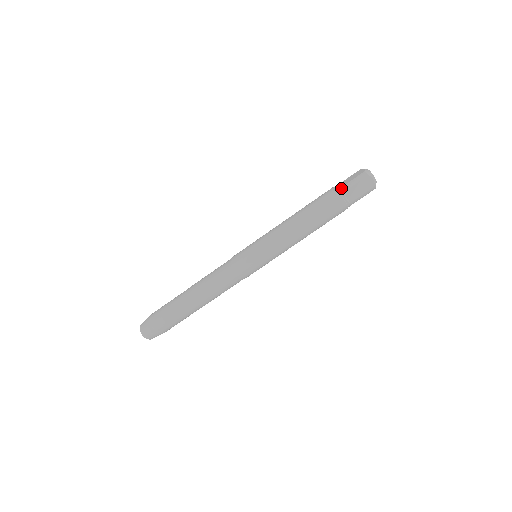
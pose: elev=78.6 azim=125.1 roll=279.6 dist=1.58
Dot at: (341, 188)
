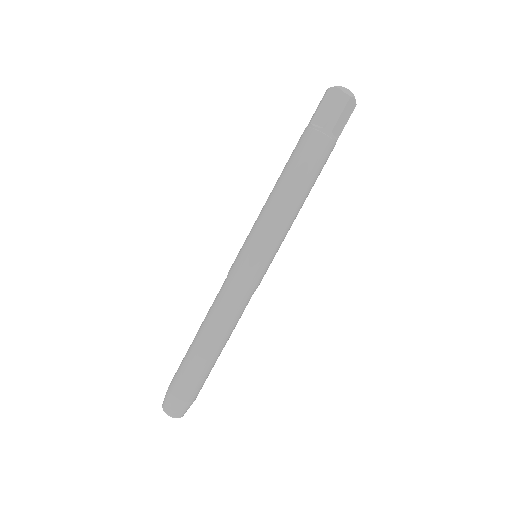
Dot at: (309, 123)
